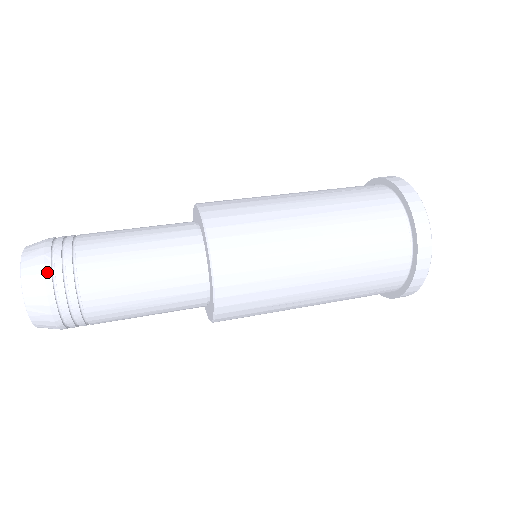
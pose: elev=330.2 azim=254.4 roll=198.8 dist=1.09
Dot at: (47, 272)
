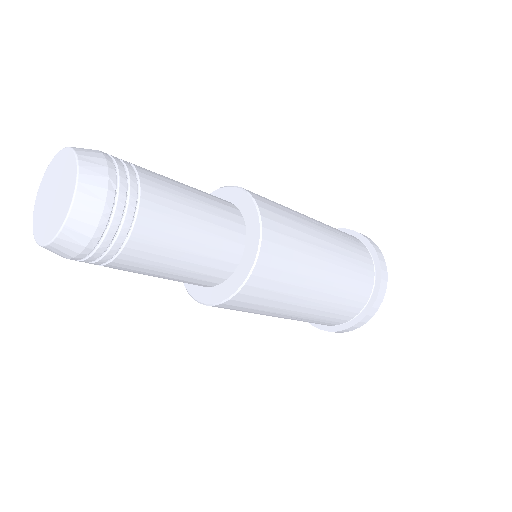
Dot at: (109, 201)
